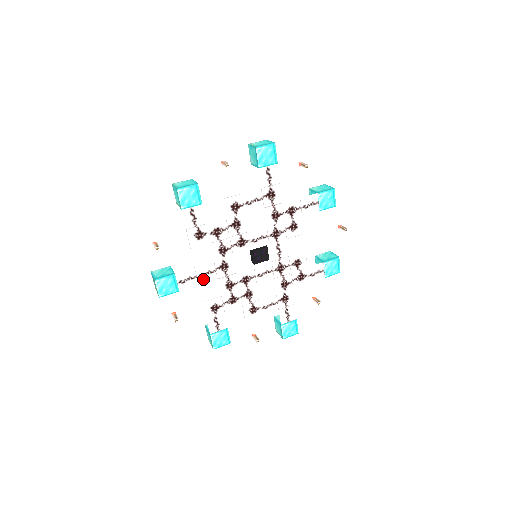
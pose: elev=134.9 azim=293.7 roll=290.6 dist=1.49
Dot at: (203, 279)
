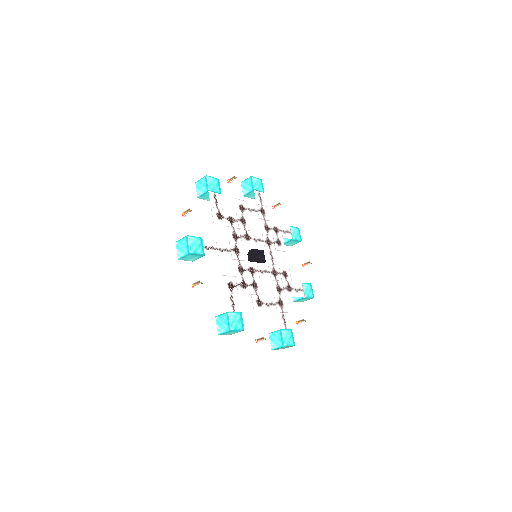
Dot at: (222, 254)
